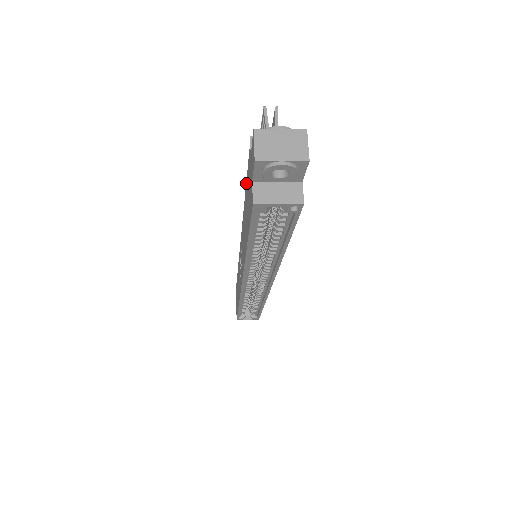
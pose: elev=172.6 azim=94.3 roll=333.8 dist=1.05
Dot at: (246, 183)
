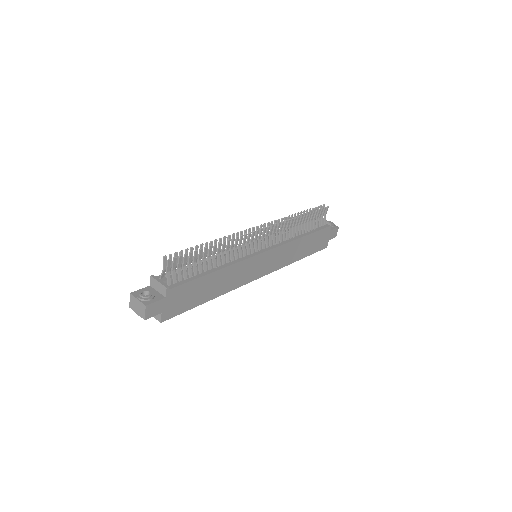
Dot at: occluded
